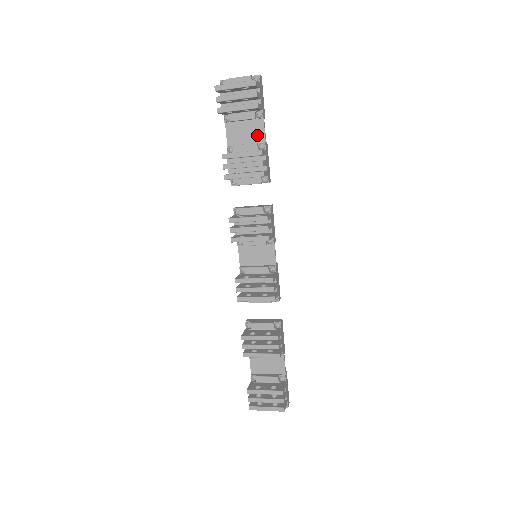
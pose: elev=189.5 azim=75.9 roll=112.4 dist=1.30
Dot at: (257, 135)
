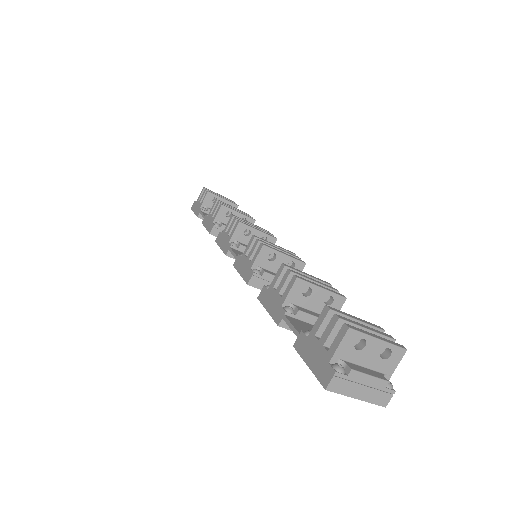
Dot at: occluded
